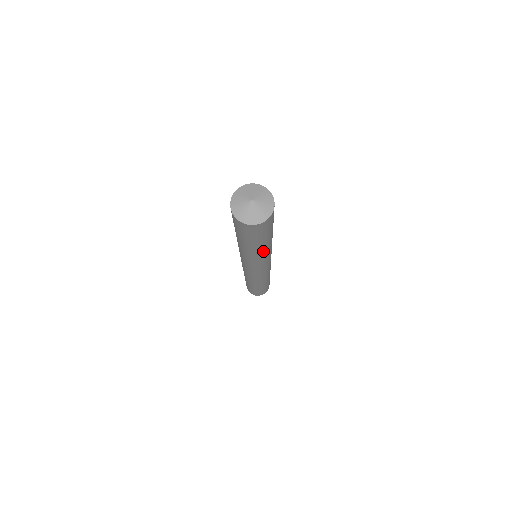
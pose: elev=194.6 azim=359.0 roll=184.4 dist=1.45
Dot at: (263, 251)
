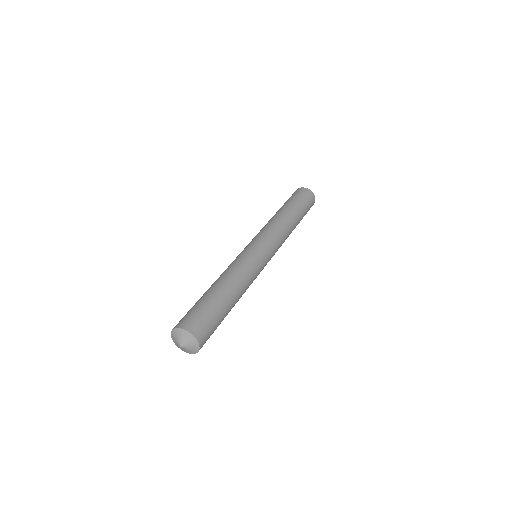
Dot at: occluded
